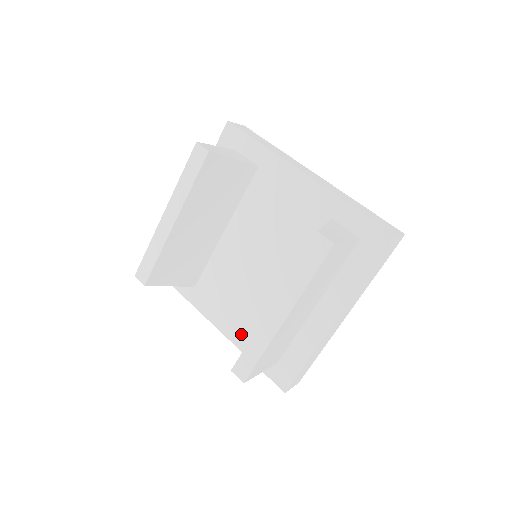
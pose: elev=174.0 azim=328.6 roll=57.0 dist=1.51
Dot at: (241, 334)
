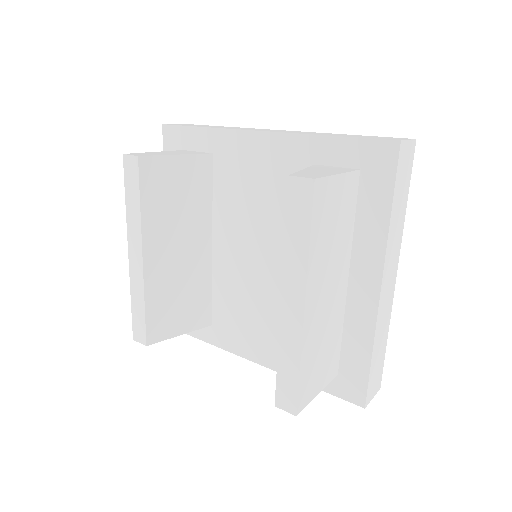
Dot at: occluded
